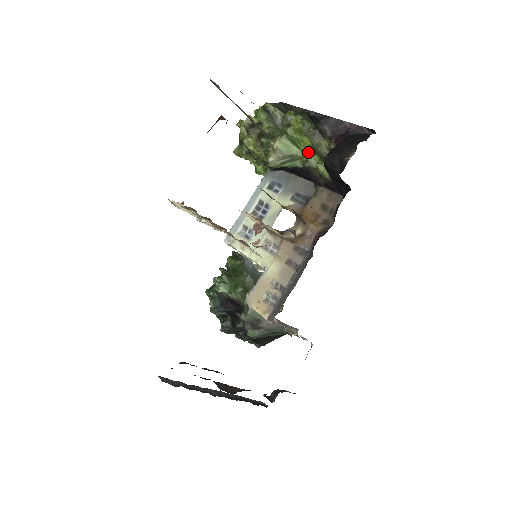
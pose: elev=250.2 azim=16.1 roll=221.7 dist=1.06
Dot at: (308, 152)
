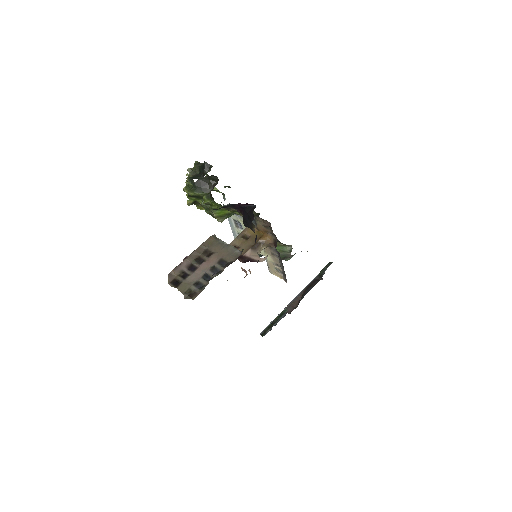
Dot at: occluded
